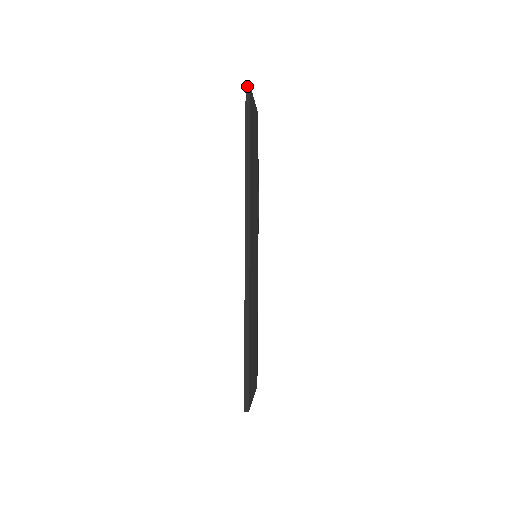
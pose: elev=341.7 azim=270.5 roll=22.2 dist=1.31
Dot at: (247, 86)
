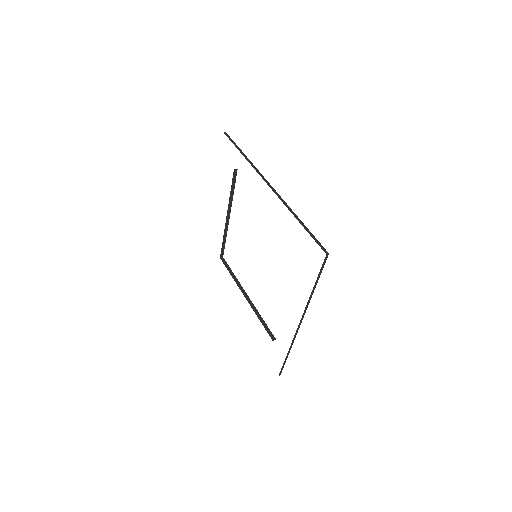
Dot at: (327, 254)
